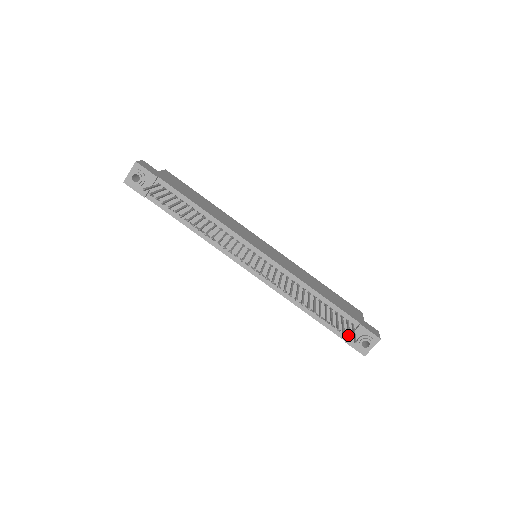
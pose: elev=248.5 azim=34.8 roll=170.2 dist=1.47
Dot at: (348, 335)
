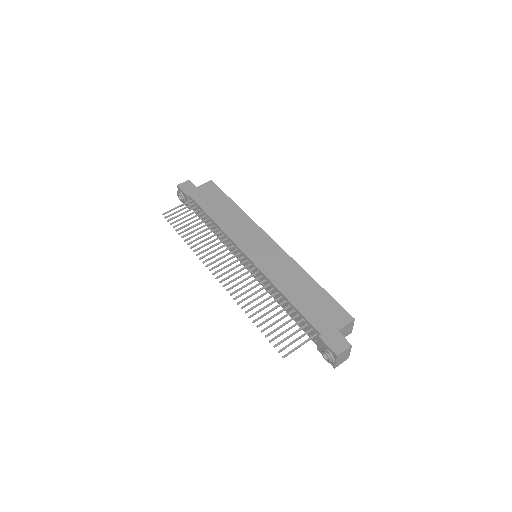
Dot at: (283, 348)
